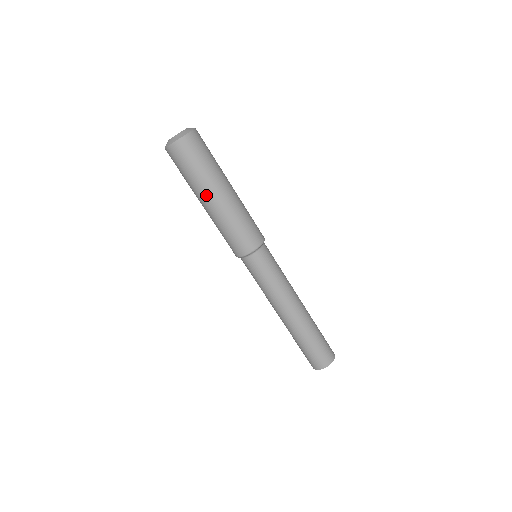
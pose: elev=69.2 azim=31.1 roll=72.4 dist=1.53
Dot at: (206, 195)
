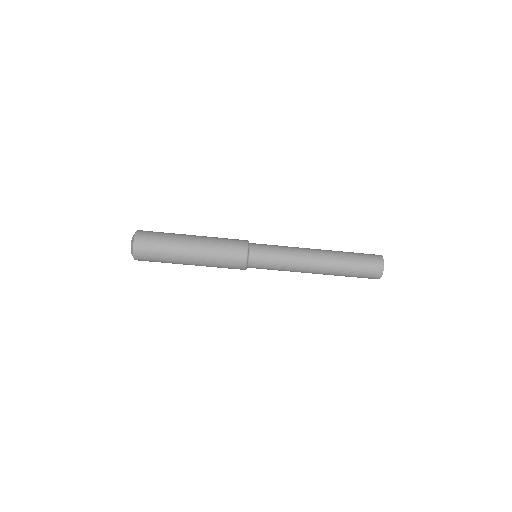
Dot at: (183, 264)
